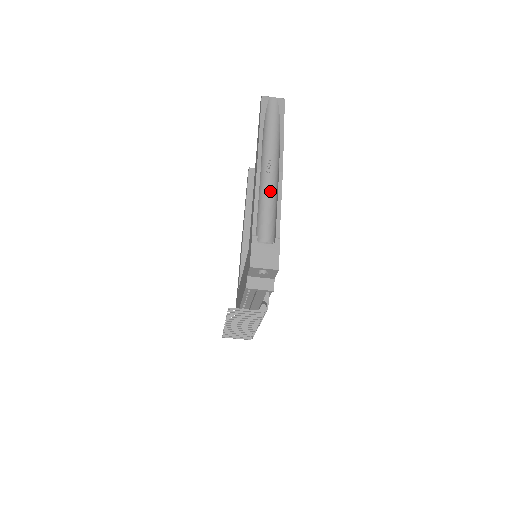
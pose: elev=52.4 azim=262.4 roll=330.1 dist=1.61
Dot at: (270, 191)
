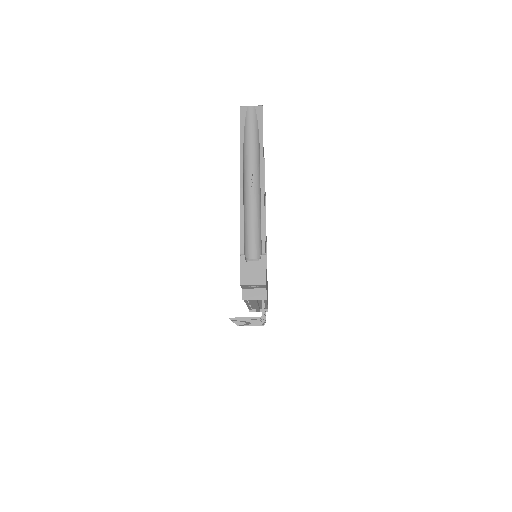
Dot at: (255, 205)
